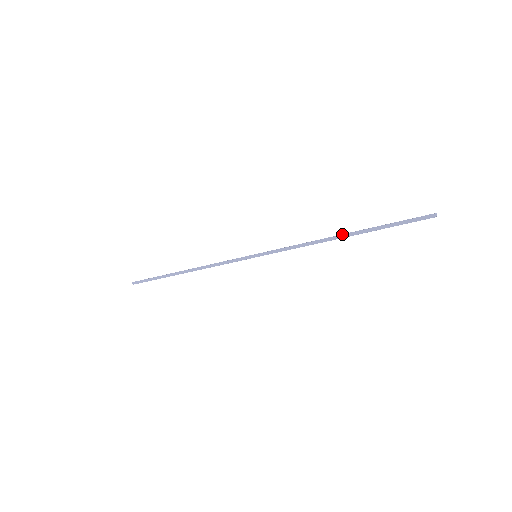
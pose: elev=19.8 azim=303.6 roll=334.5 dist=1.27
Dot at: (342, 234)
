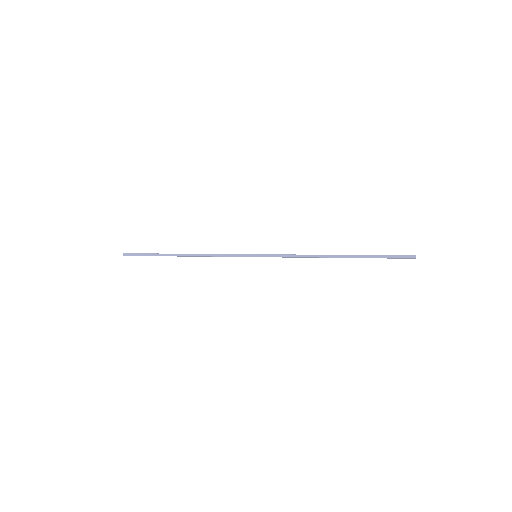
Dot at: occluded
